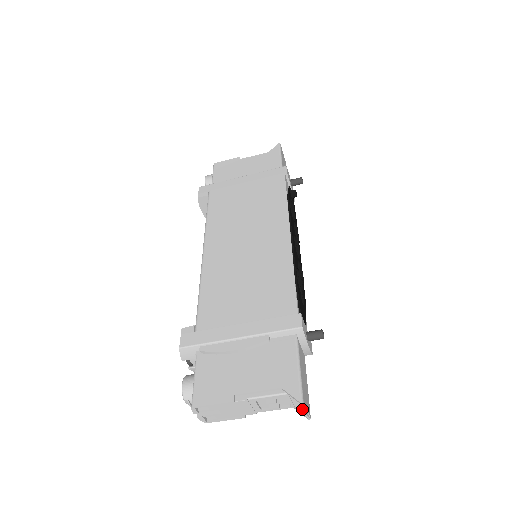
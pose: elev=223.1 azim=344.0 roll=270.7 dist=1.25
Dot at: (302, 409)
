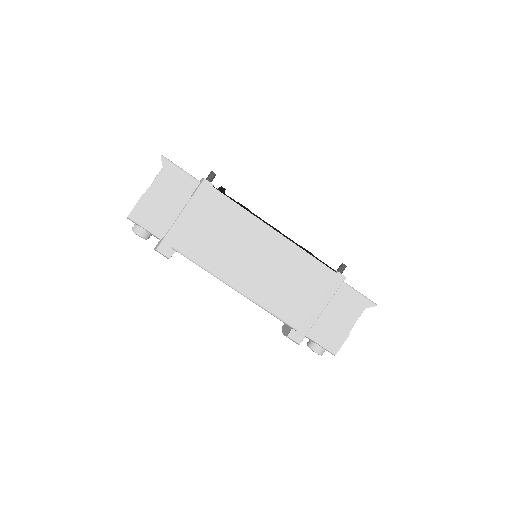
Dot at: occluded
